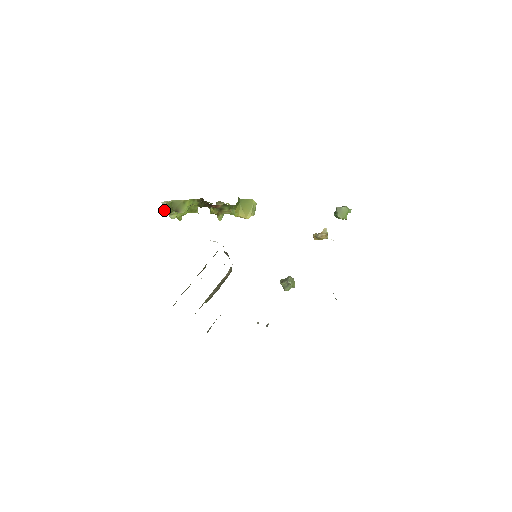
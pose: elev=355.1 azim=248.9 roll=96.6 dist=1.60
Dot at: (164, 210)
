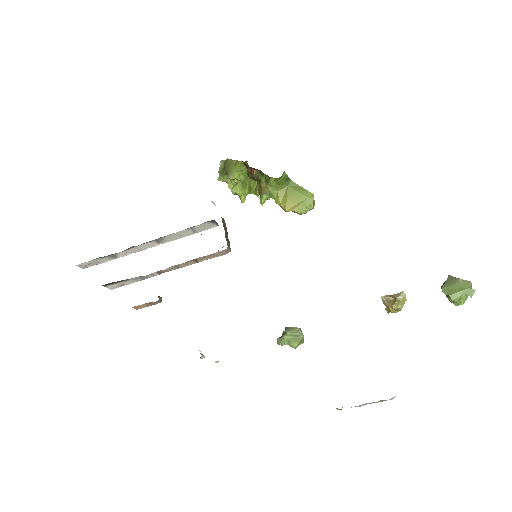
Dot at: (219, 170)
